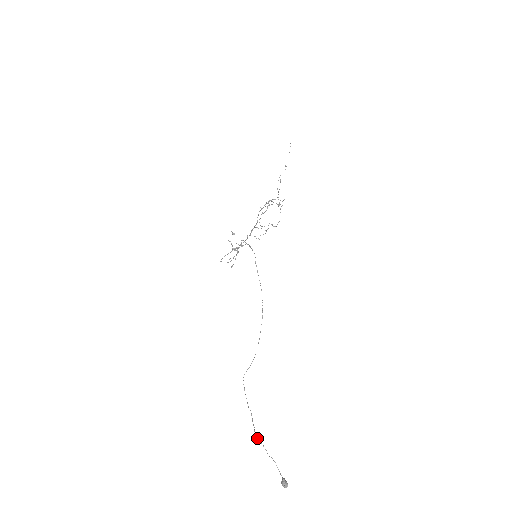
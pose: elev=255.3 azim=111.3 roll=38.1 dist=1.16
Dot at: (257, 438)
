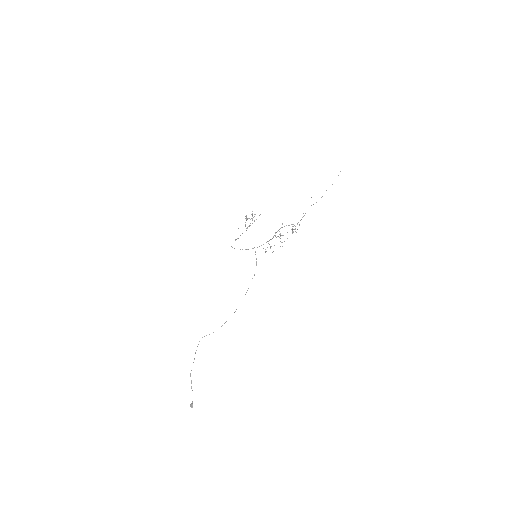
Dot at: (190, 376)
